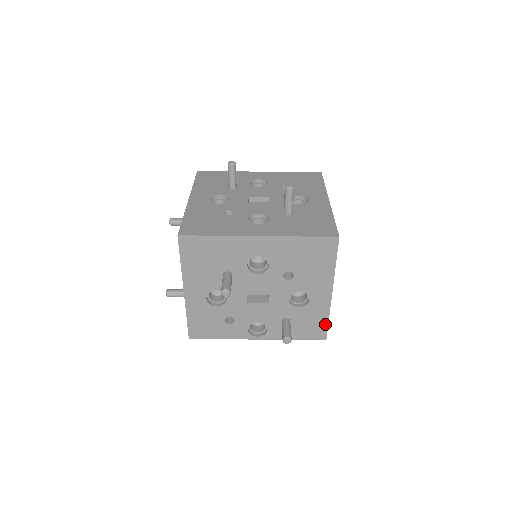
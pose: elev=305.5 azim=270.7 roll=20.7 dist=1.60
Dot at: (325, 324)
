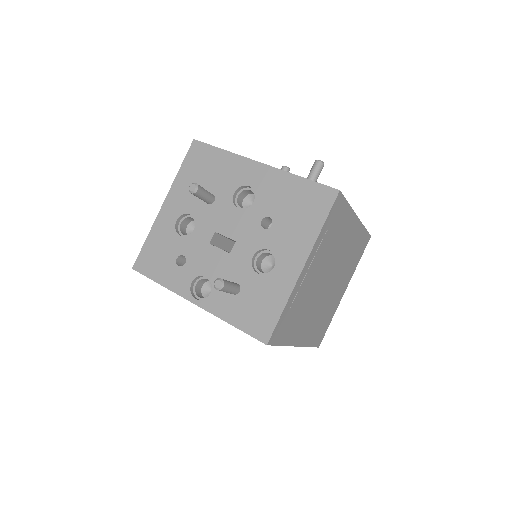
Dot at: (276, 315)
